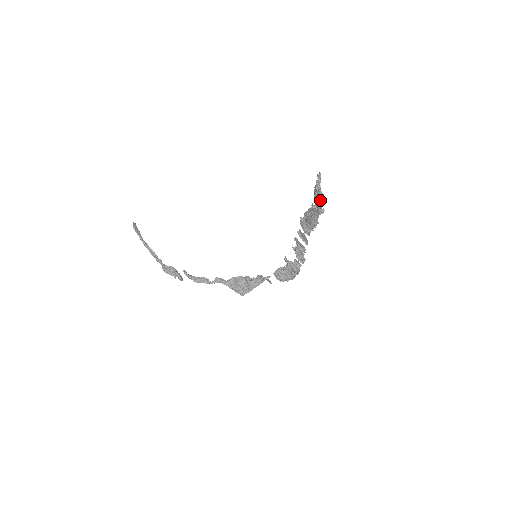
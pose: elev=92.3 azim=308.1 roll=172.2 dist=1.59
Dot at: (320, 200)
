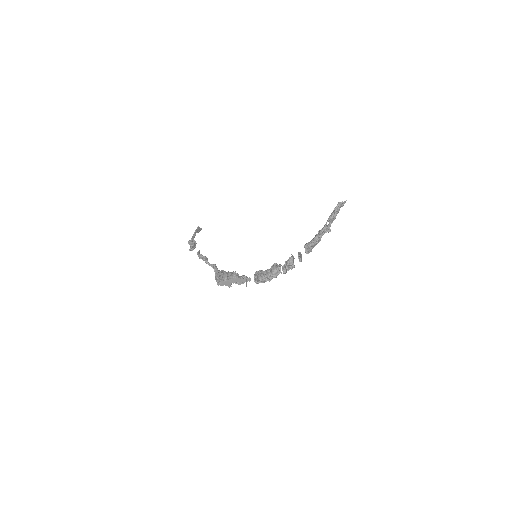
Dot at: (333, 213)
